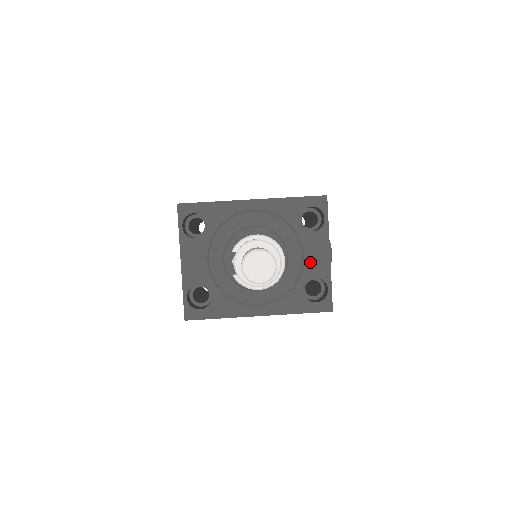
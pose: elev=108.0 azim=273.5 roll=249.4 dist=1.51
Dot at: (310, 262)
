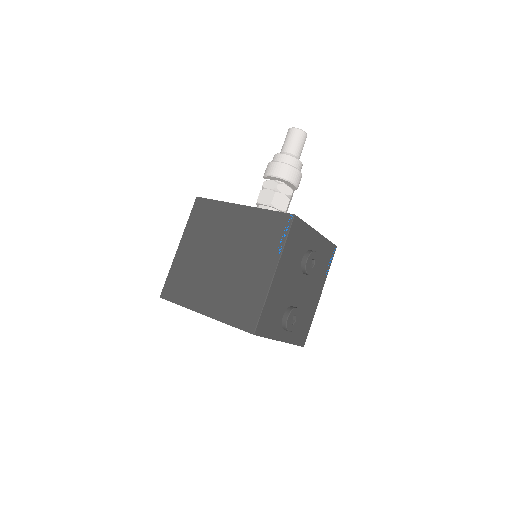
Dot at: occluded
